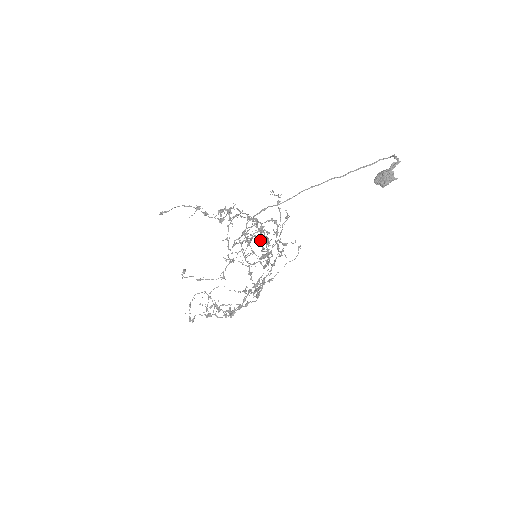
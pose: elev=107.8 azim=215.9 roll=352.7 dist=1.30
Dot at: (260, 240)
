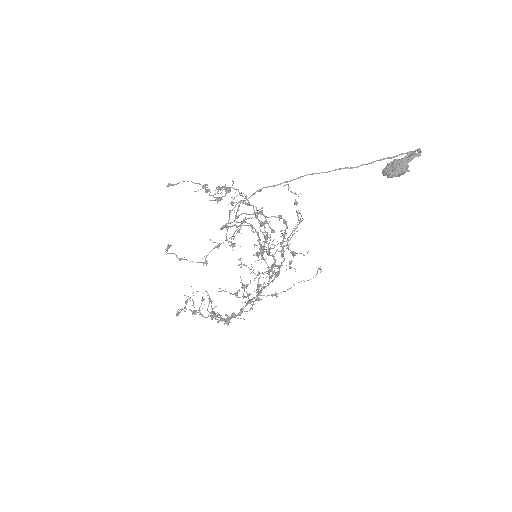
Dot at: (257, 233)
